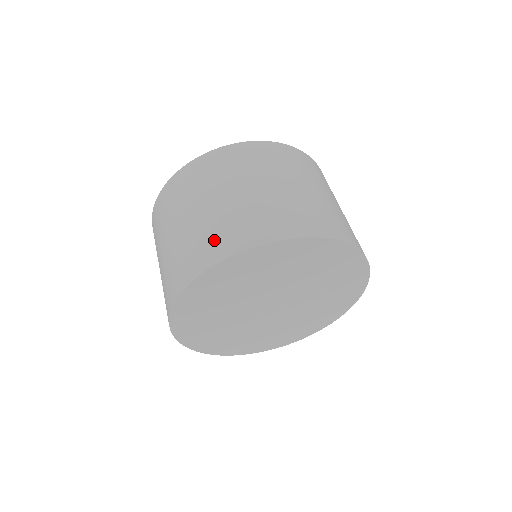
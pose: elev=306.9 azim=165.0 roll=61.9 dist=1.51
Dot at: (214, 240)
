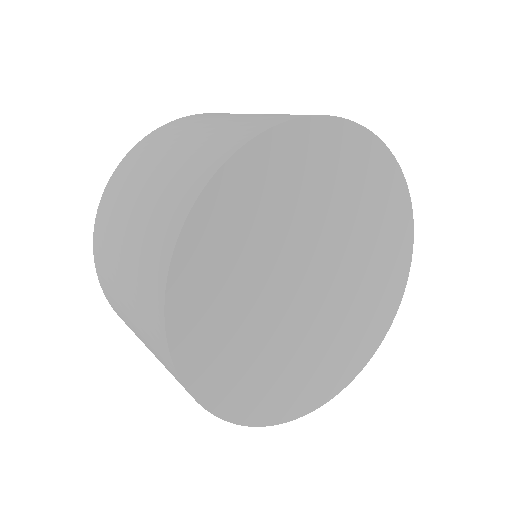
Dot at: (152, 247)
